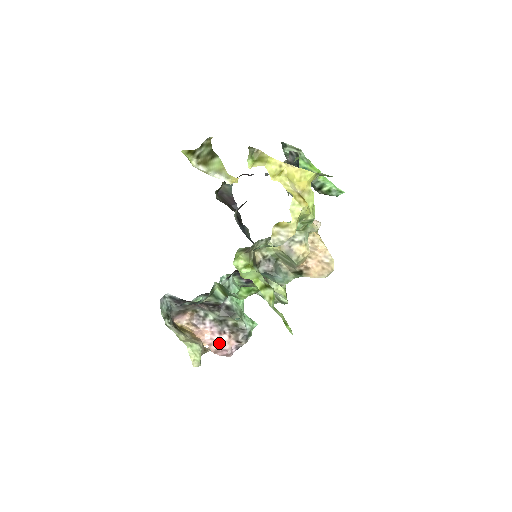
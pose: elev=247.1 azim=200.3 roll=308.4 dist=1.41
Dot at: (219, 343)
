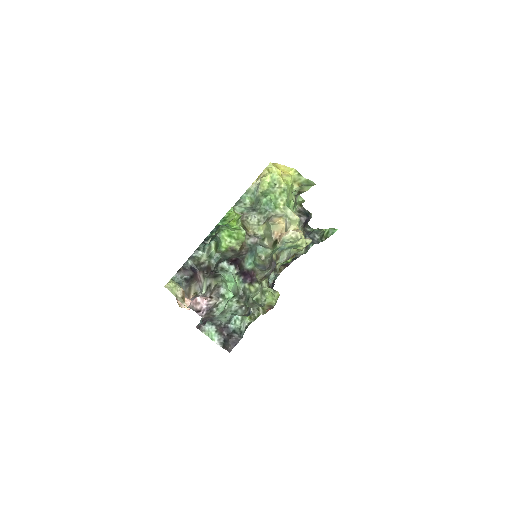
Dot at: occluded
